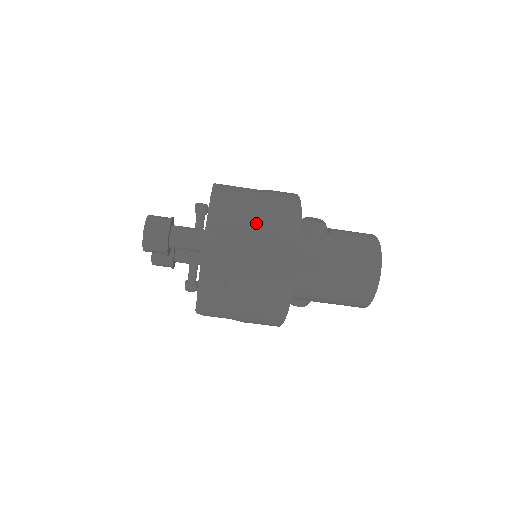
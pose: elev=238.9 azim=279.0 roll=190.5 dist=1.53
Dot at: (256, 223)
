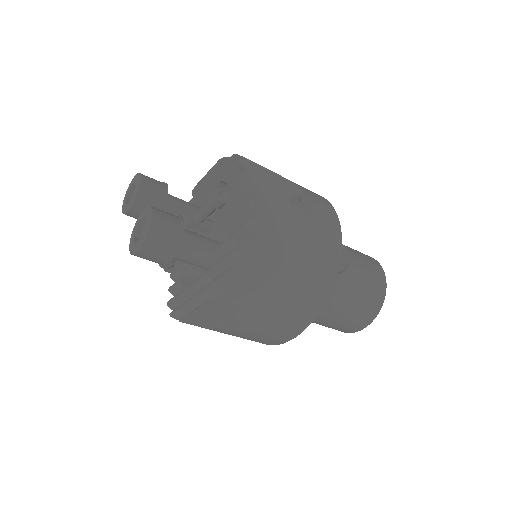
Dot at: (287, 281)
